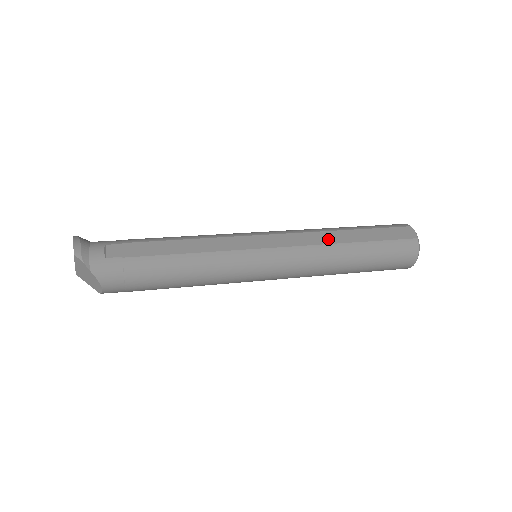
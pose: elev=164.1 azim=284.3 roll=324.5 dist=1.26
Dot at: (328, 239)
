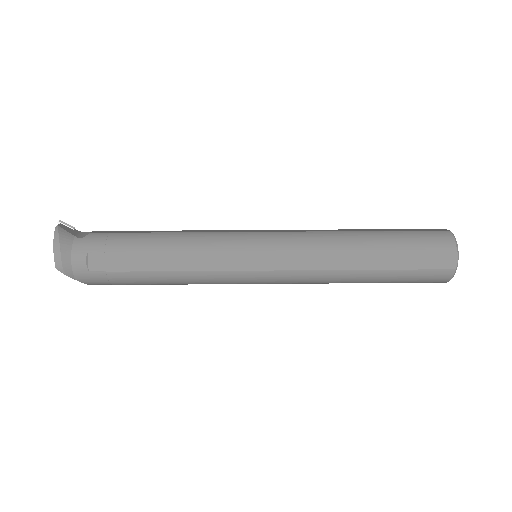
Dot at: (340, 263)
